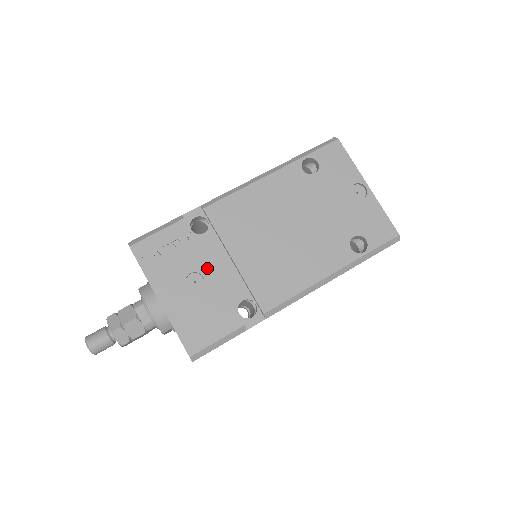
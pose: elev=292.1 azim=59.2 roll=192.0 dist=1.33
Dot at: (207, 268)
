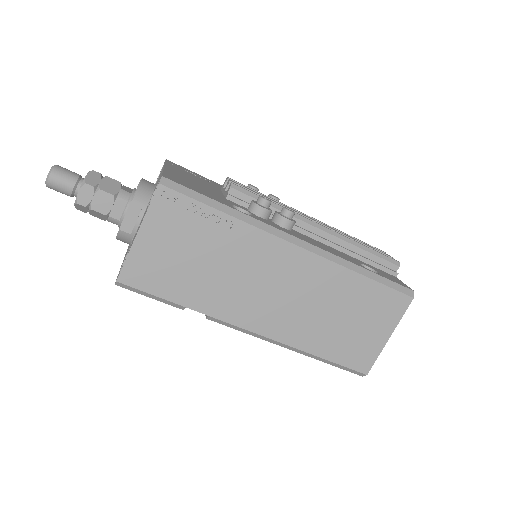
Dot at: occluded
